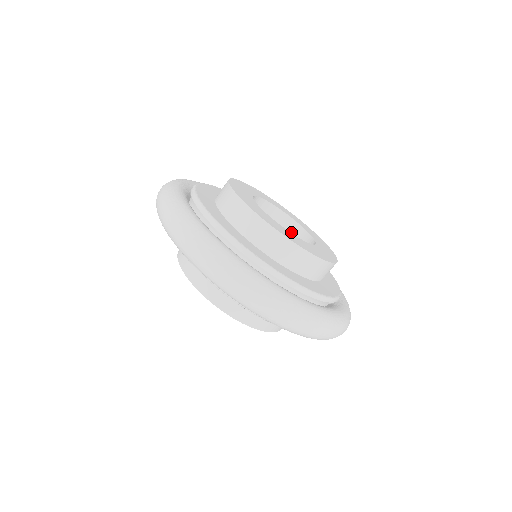
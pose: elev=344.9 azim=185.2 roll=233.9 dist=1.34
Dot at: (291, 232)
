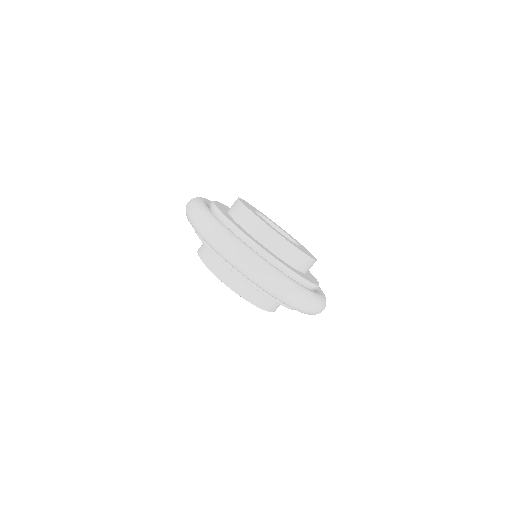
Dot at: occluded
